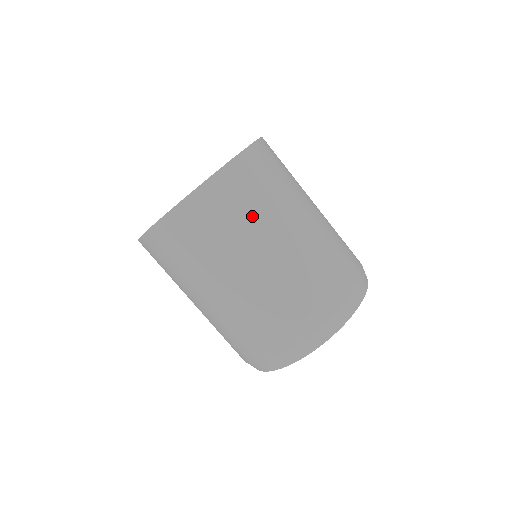
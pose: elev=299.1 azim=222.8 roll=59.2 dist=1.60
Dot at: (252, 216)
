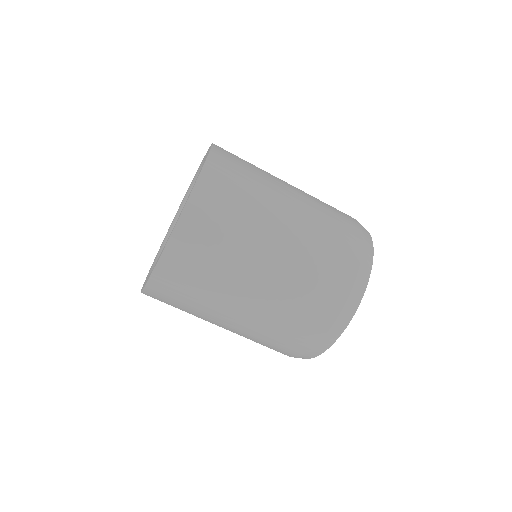
Dot at: occluded
